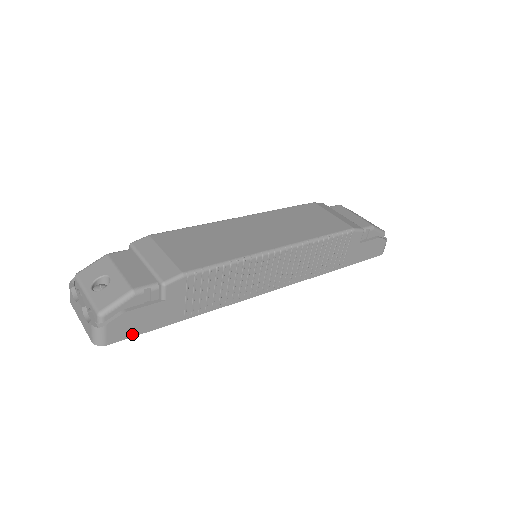
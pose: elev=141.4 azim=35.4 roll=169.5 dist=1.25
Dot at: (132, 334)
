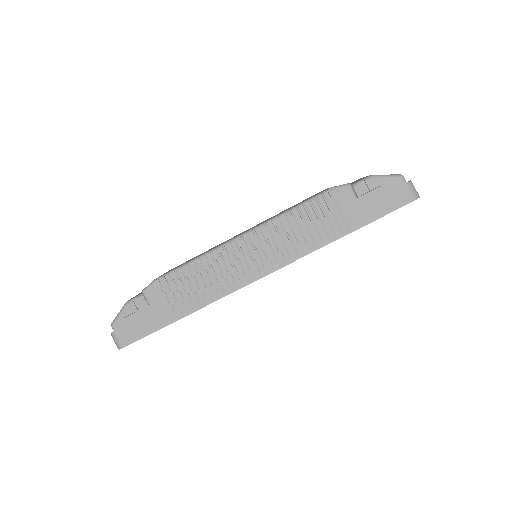
Dot at: (139, 337)
